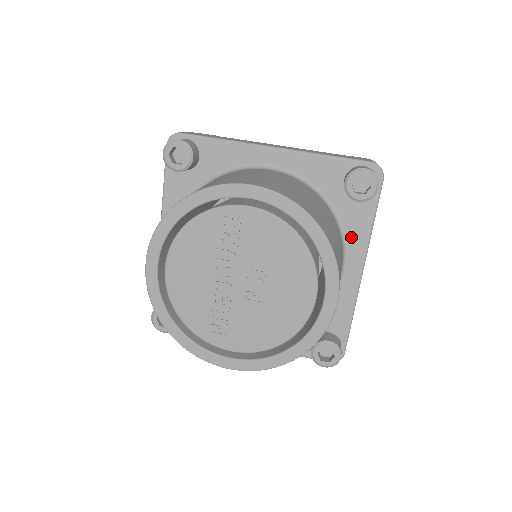
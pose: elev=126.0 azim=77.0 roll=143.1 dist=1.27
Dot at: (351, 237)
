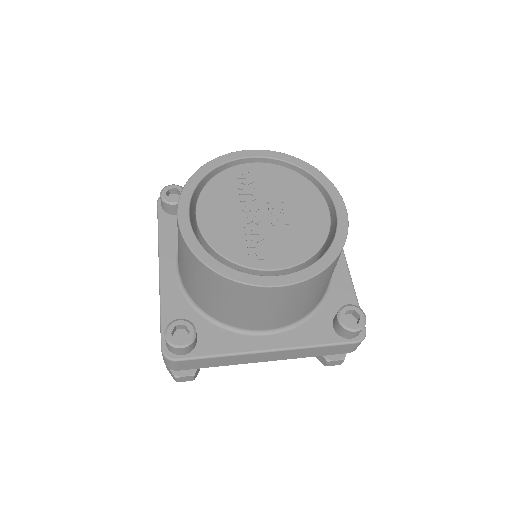
Dot at: occluded
